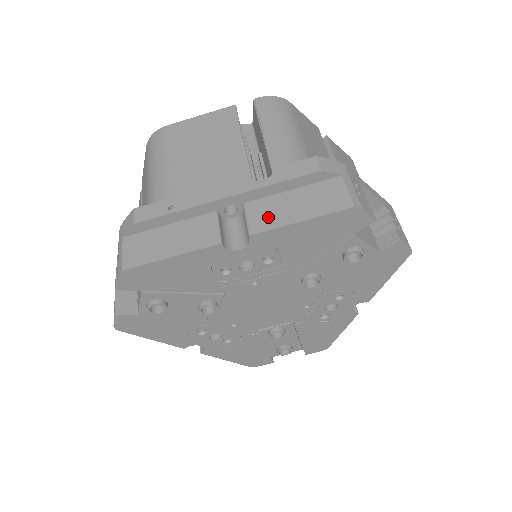
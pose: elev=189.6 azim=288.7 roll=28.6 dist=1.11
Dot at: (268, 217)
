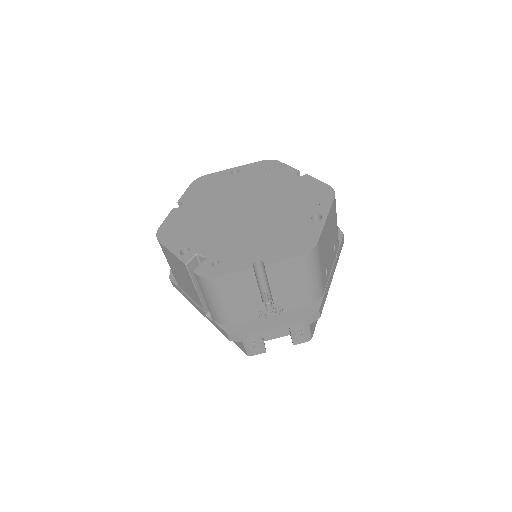
Dot at: occluded
